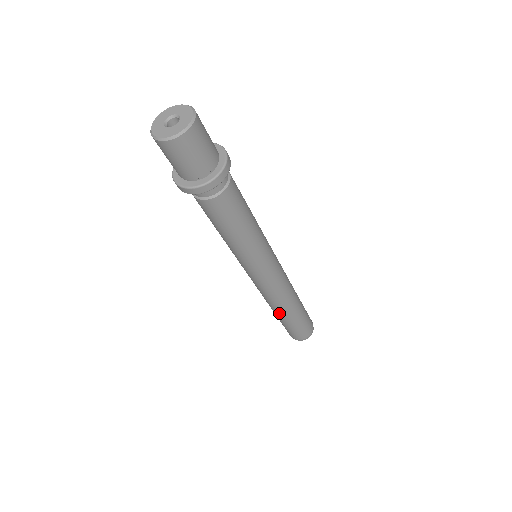
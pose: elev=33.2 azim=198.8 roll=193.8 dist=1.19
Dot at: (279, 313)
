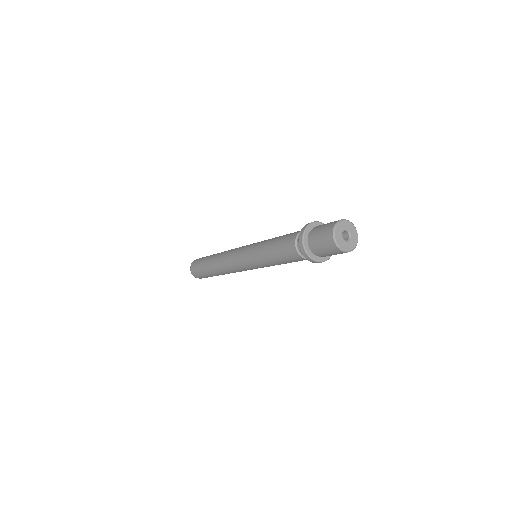
Dot at: (213, 265)
